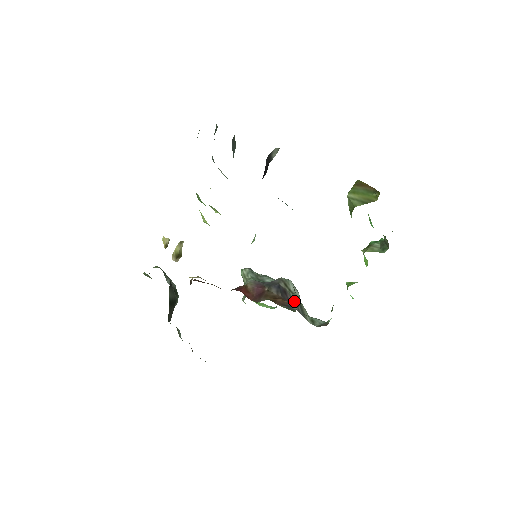
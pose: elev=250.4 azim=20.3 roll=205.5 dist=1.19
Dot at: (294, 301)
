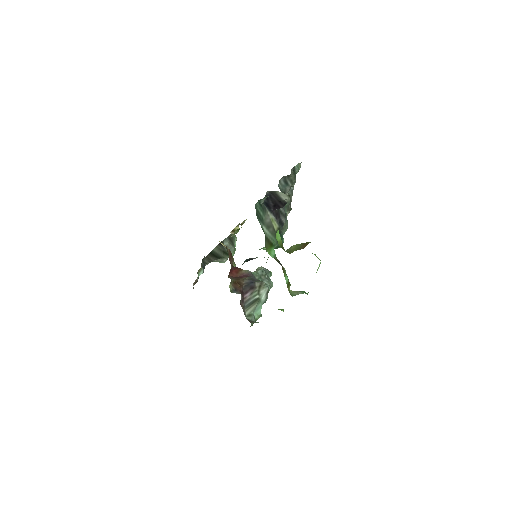
Dot at: (251, 296)
